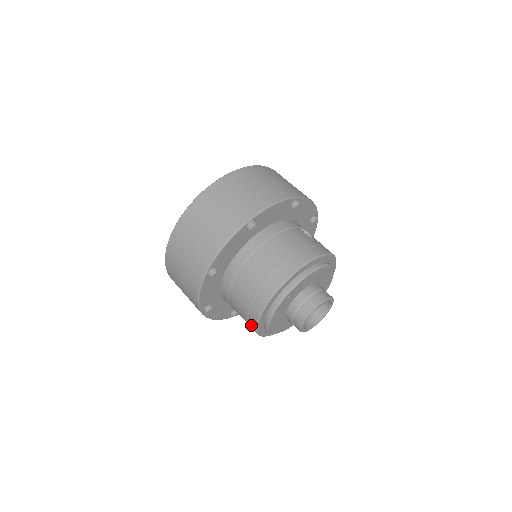
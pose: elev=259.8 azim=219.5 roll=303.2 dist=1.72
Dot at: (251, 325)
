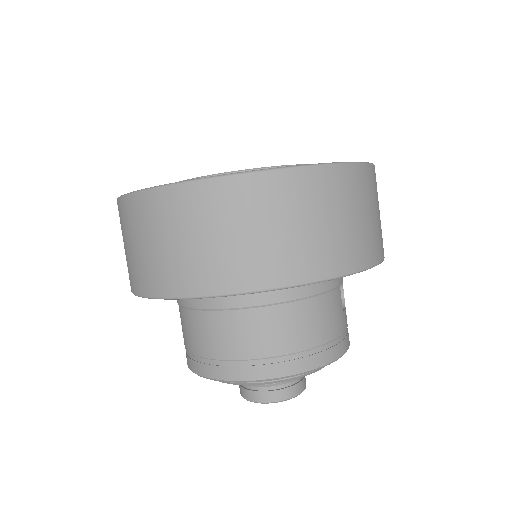
Dot at: (188, 359)
